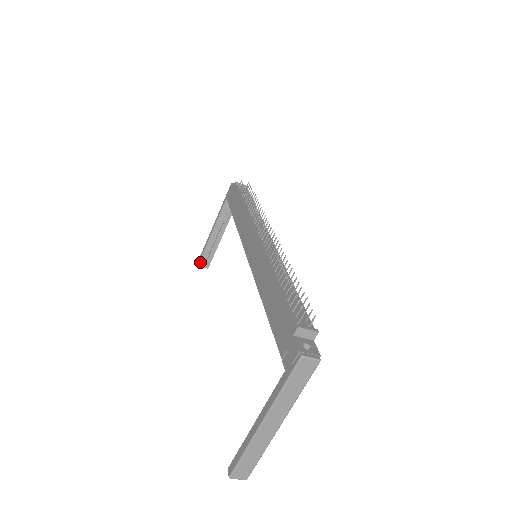
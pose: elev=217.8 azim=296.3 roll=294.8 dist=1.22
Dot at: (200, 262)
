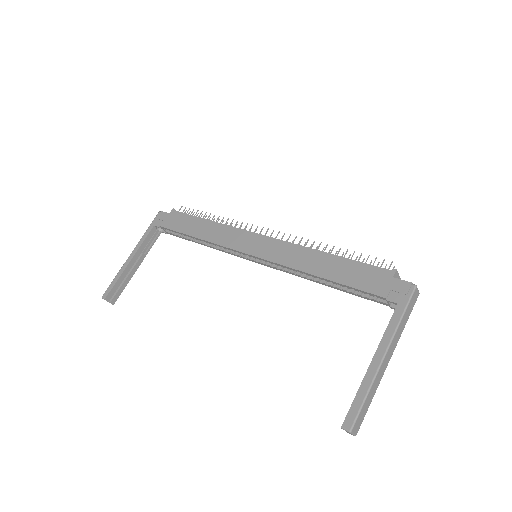
Dot at: (108, 295)
